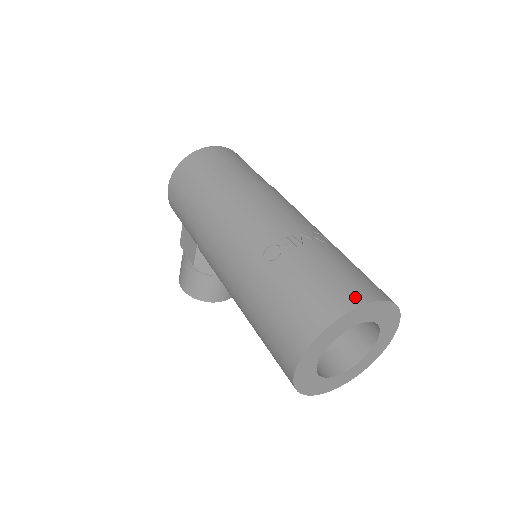
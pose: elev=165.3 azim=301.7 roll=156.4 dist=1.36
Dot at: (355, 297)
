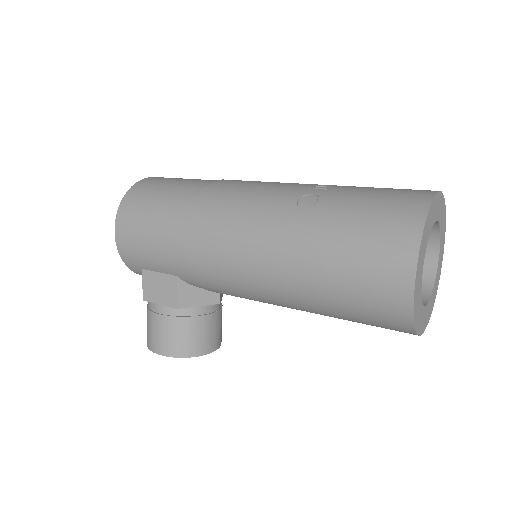
Dot at: (424, 191)
